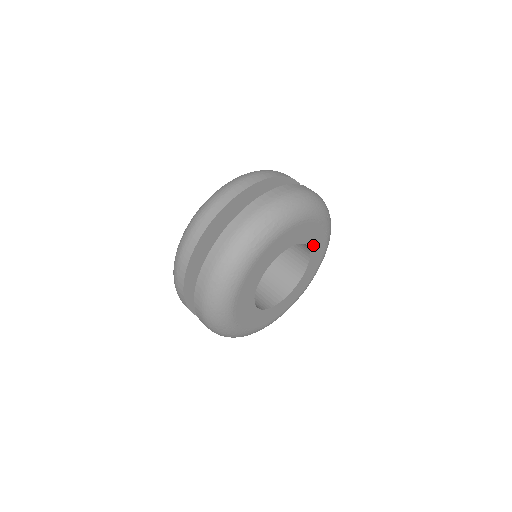
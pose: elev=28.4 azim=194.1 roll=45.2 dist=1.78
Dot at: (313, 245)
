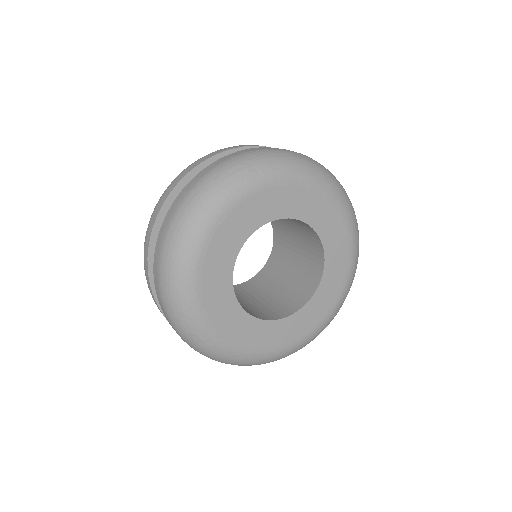
Dot at: (327, 239)
